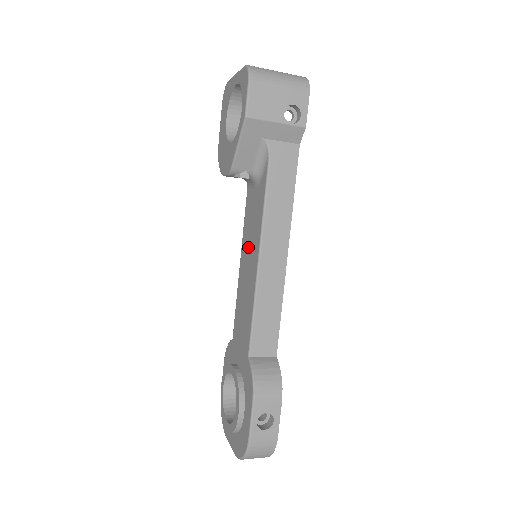
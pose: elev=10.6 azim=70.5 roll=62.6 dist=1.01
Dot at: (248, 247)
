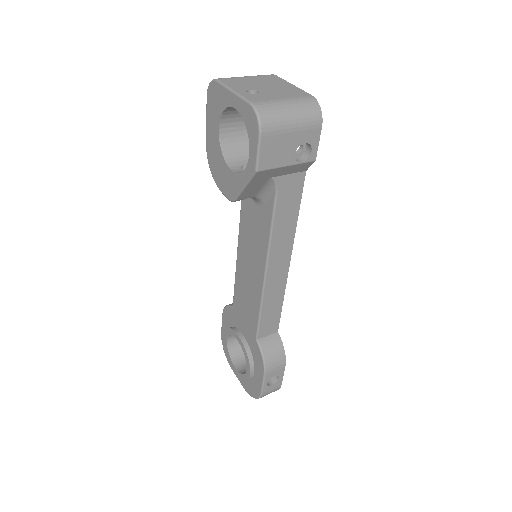
Dot at: (249, 251)
